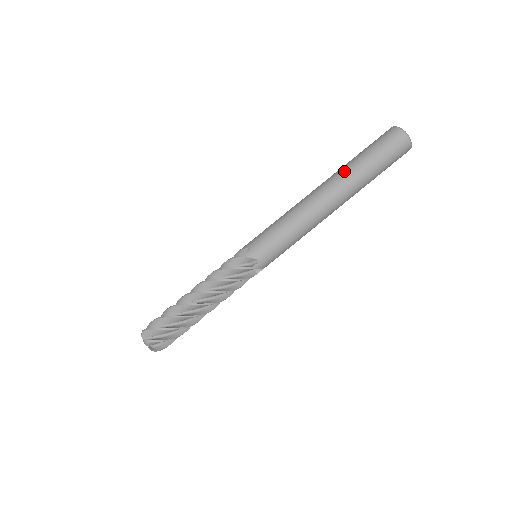
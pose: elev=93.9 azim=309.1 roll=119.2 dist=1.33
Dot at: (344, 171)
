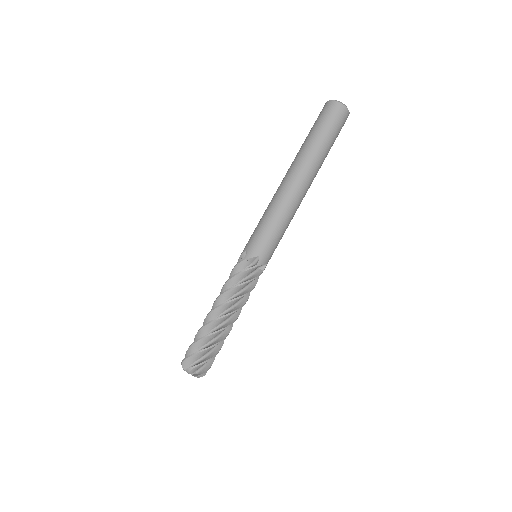
Dot at: (301, 153)
